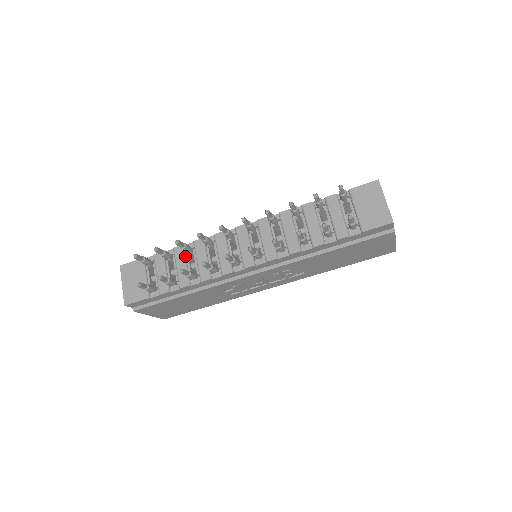
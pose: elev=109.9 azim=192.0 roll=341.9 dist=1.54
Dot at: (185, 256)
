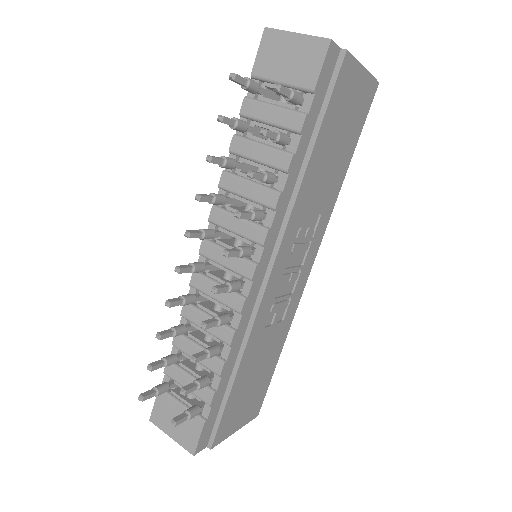
Dot at: (189, 339)
